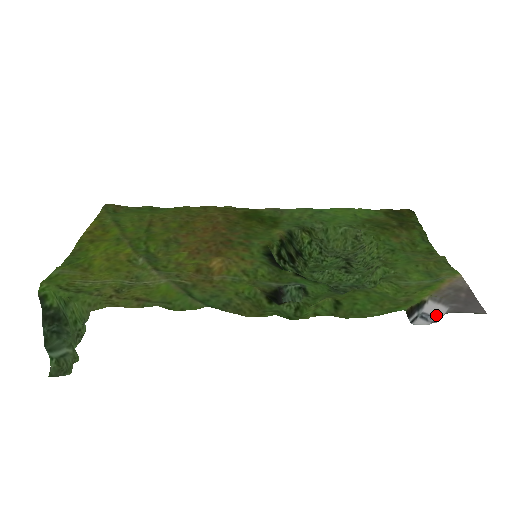
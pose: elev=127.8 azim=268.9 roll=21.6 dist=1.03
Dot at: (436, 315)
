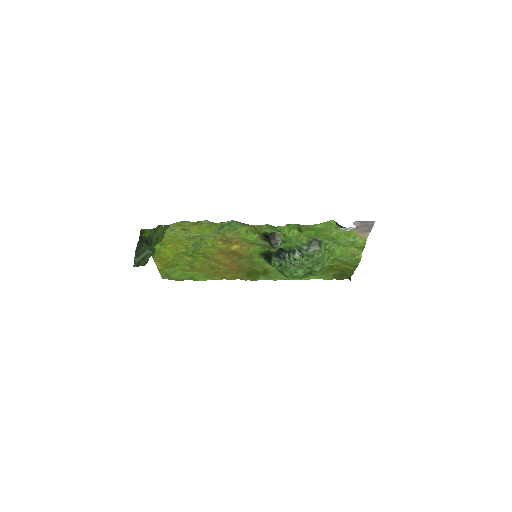
Dot at: occluded
